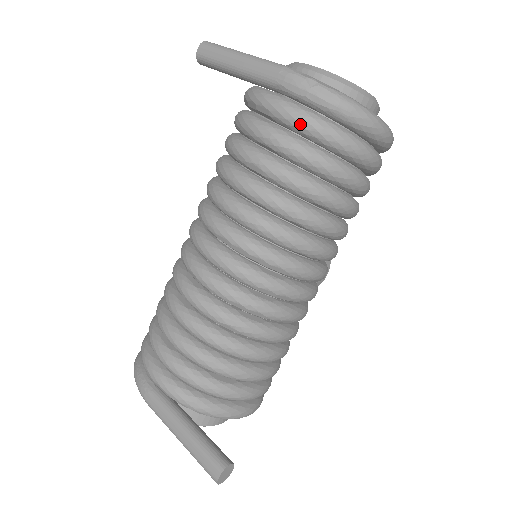
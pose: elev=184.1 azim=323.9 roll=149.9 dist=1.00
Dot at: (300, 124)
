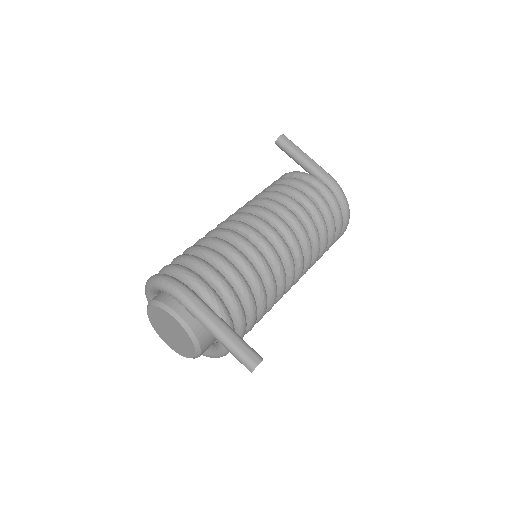
Dot at: (334, 202)
